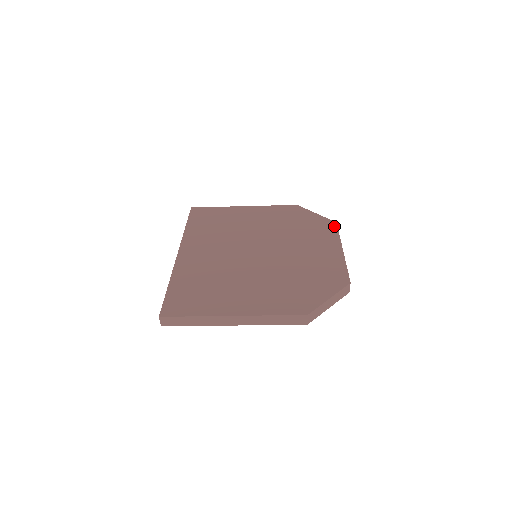
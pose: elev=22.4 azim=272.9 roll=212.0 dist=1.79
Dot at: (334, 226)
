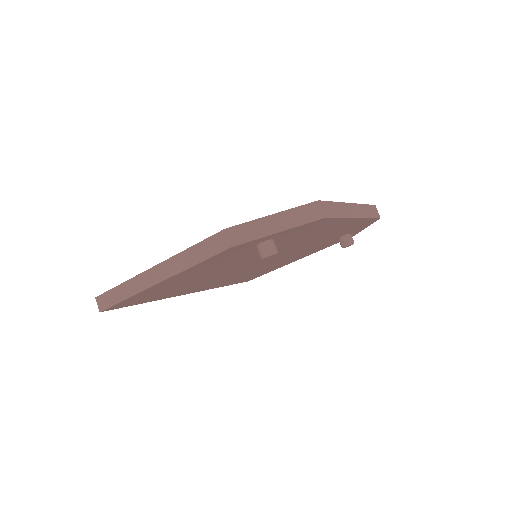
Dot at: occluded
